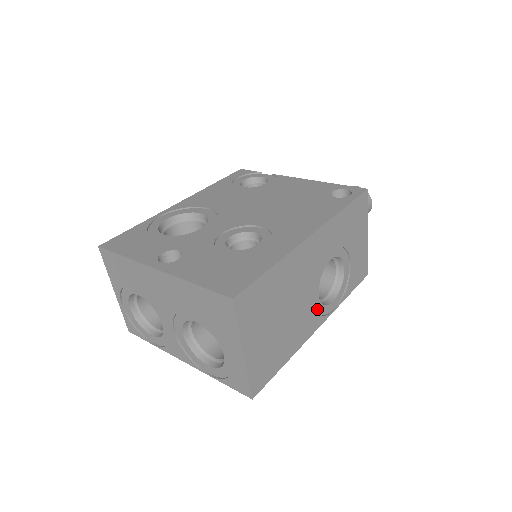
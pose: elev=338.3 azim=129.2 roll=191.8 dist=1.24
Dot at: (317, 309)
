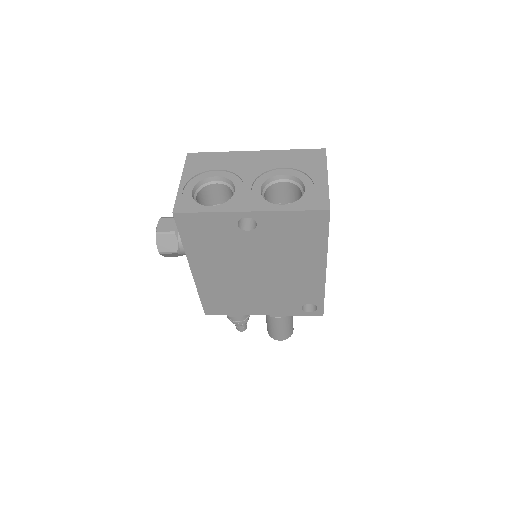
Dot at: occluded
